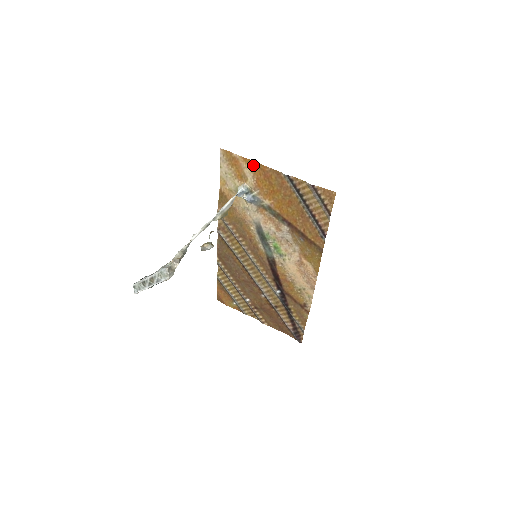
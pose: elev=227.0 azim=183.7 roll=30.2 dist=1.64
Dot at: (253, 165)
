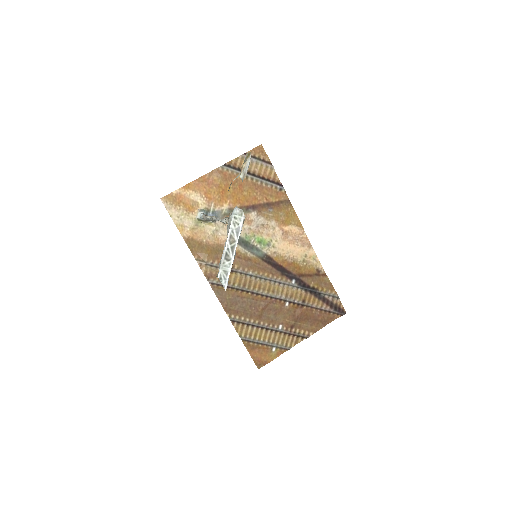
Dot at: (194, 185)
